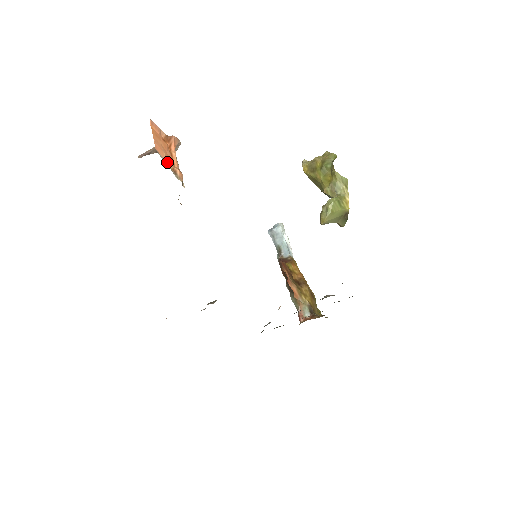
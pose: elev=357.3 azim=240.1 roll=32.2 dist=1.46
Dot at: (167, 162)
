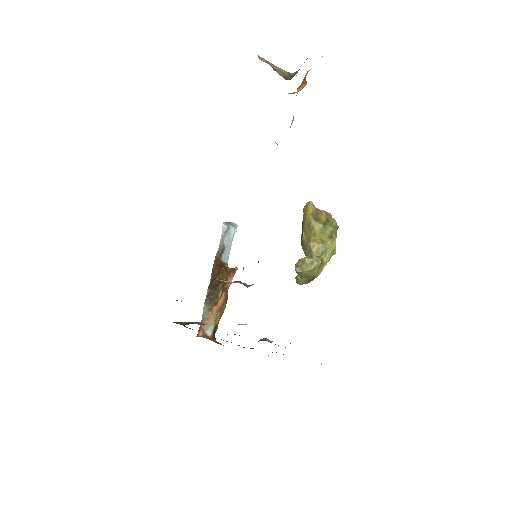
Dot at: occluded
